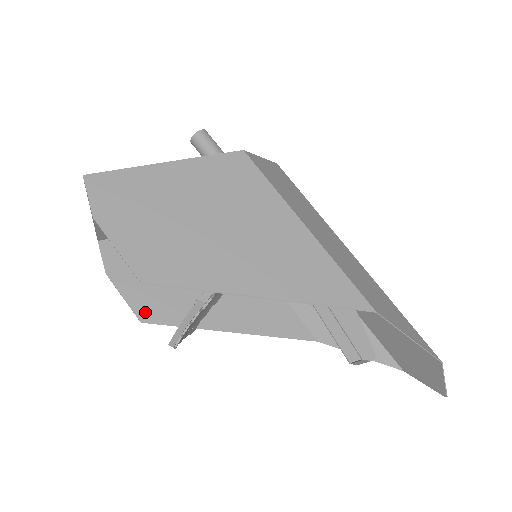
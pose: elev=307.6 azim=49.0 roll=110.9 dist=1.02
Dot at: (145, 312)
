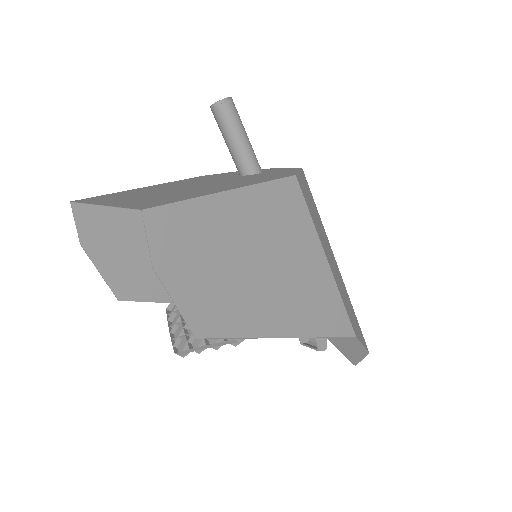
Dot at: (123, 289)
